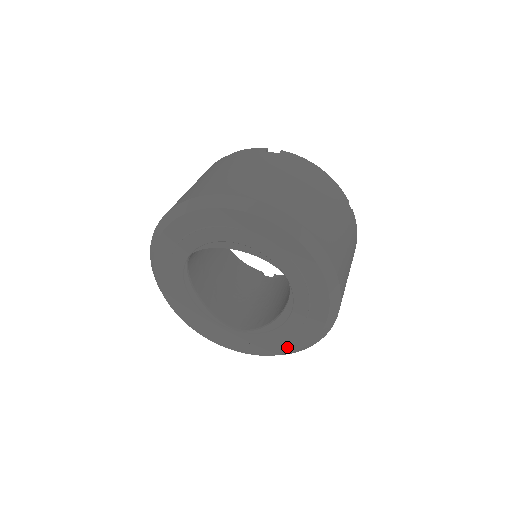
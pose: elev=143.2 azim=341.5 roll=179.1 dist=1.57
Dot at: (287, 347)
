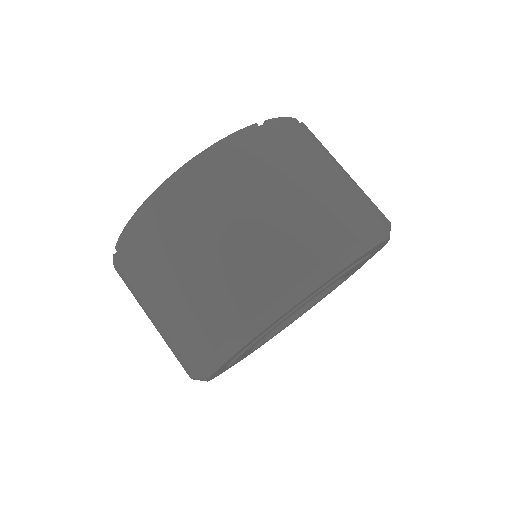
Dot at: occluded
